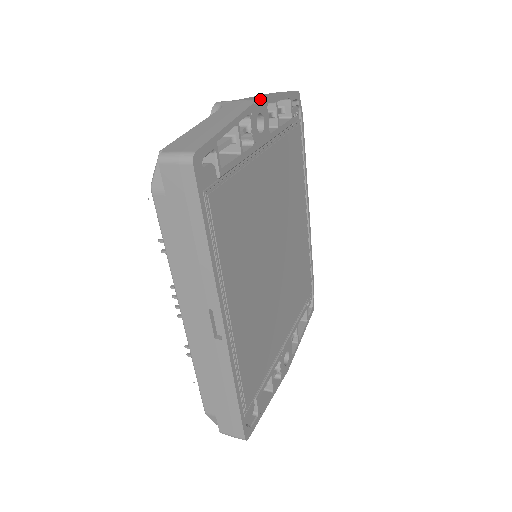
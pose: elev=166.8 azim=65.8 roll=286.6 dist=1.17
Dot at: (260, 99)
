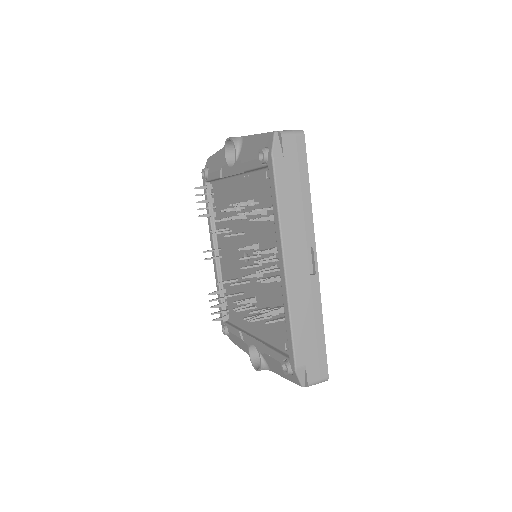
Dot at: occluded
